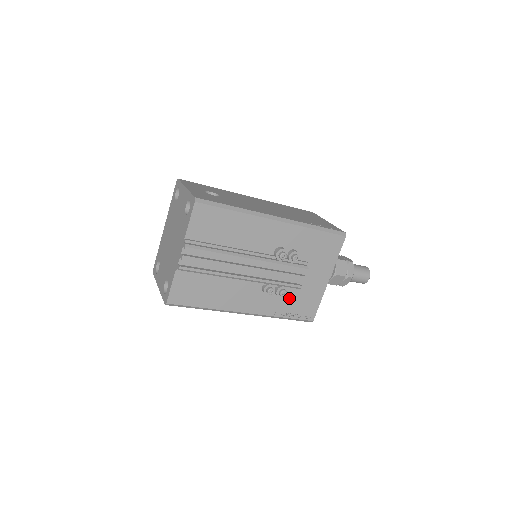
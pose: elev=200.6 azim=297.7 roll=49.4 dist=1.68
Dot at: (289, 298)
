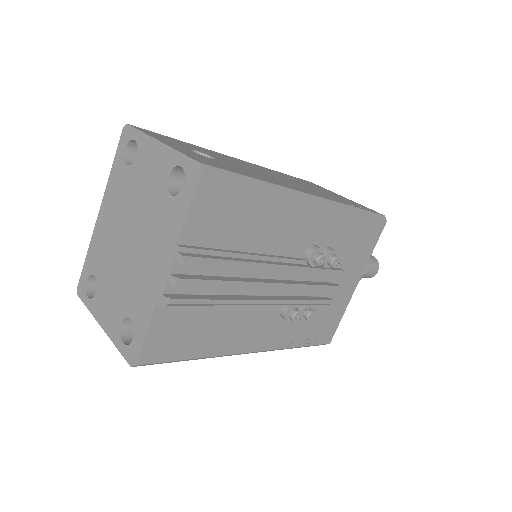
Dot at: occluded
